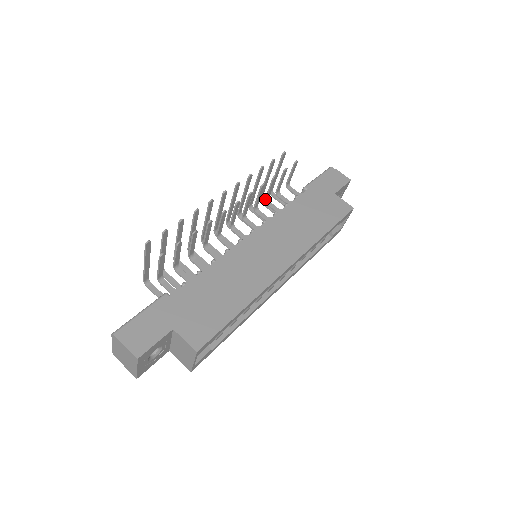
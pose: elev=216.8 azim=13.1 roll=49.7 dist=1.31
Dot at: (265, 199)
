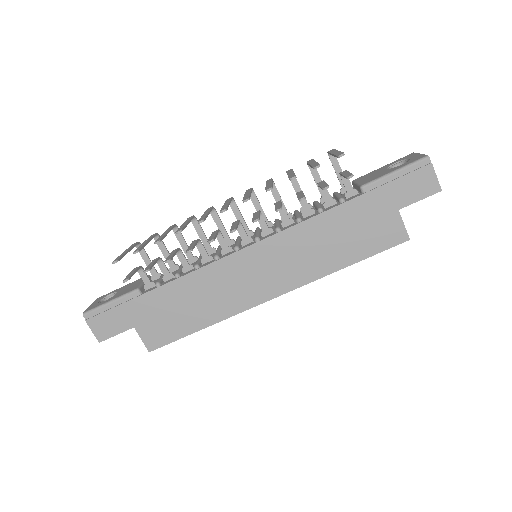
Dot at: (296, 194)
